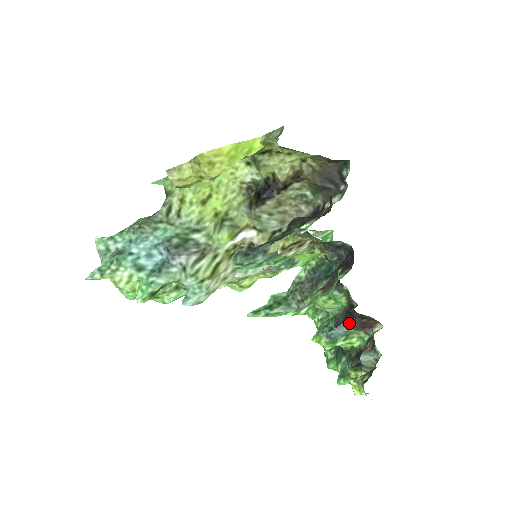
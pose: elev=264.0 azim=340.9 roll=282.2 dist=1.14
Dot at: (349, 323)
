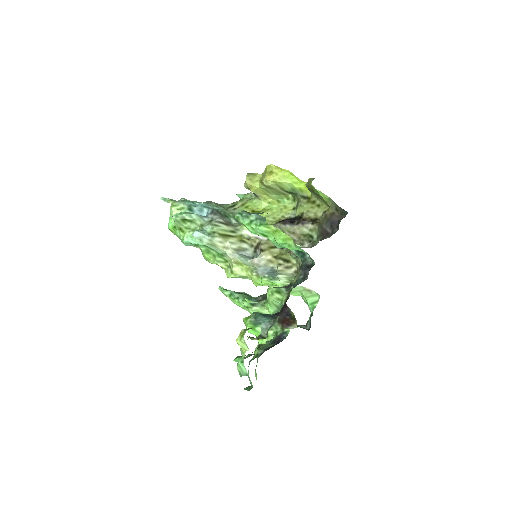
Dot at: (276, 316)
